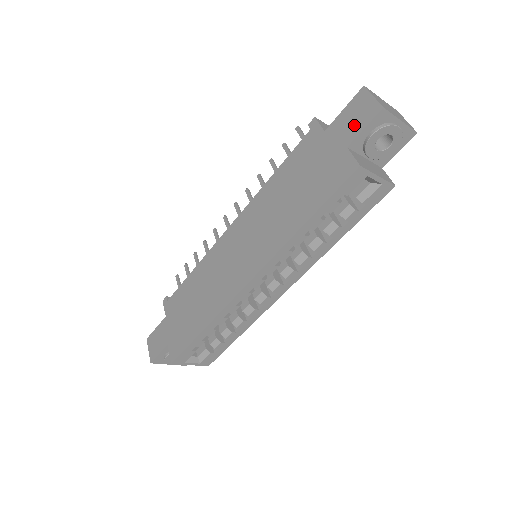
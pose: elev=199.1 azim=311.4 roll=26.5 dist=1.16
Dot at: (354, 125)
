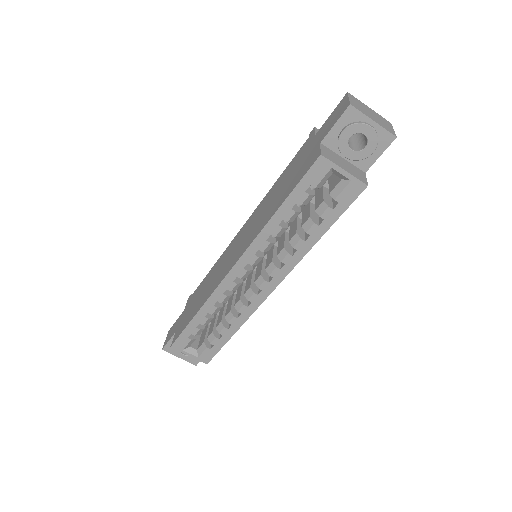
Dot at: (330, 124)
